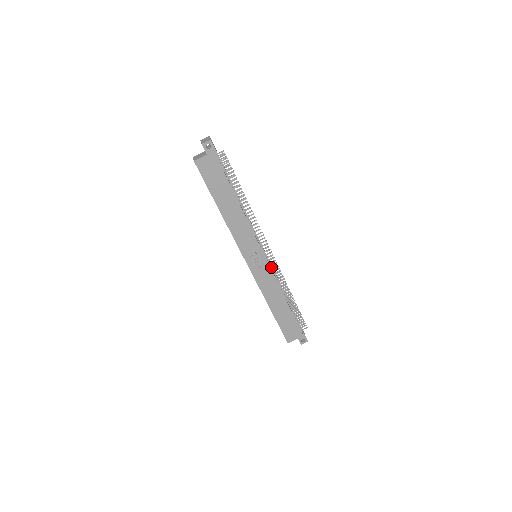
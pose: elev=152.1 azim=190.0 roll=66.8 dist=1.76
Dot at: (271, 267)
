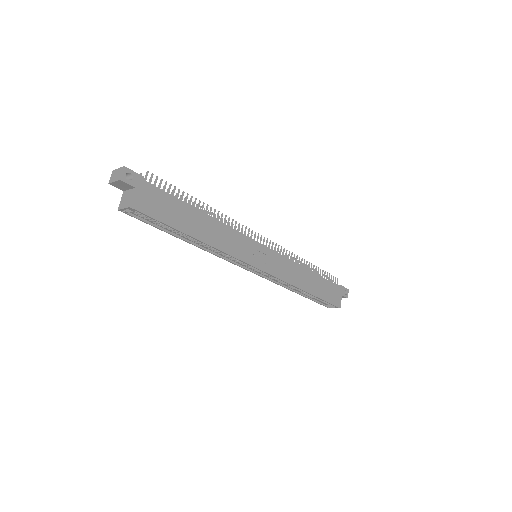
Dot at: occluded
